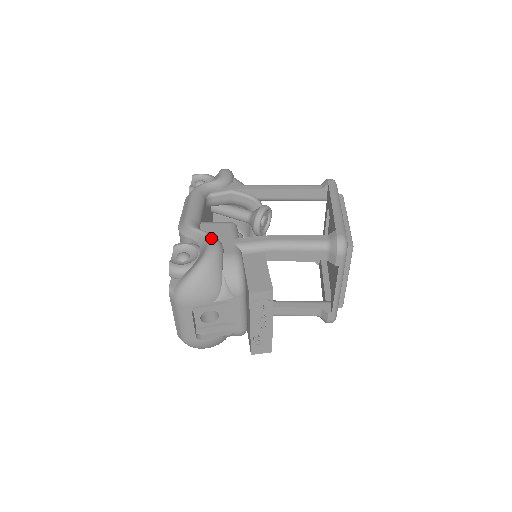
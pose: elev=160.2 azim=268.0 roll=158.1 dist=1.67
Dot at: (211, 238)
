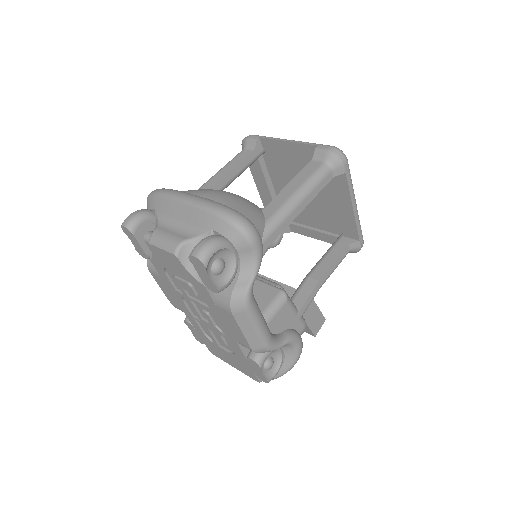
Dot at: (297, 342)
